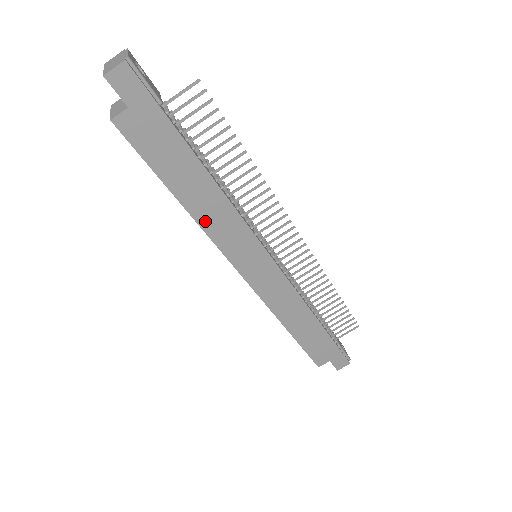
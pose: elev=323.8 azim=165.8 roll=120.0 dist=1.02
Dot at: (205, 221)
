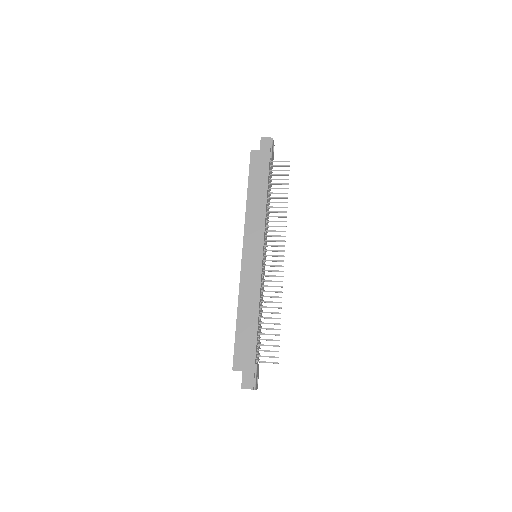
Dot at: (250, 211)
